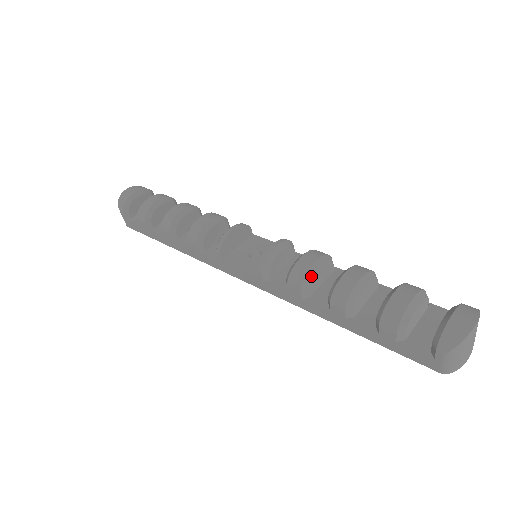
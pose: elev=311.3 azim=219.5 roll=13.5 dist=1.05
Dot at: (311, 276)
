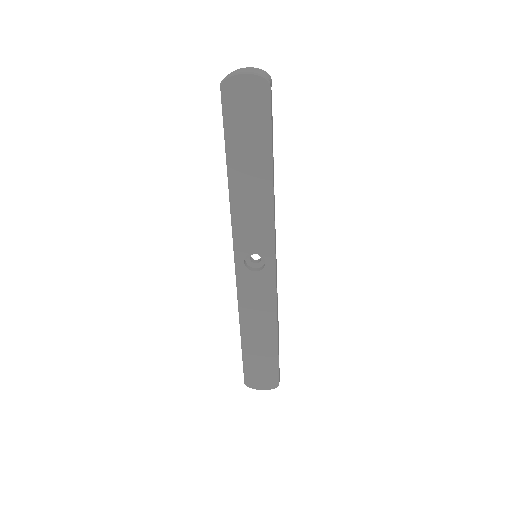
Dot at: occluded
